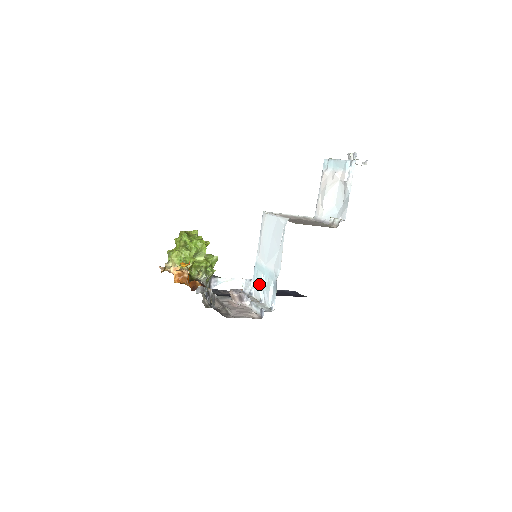
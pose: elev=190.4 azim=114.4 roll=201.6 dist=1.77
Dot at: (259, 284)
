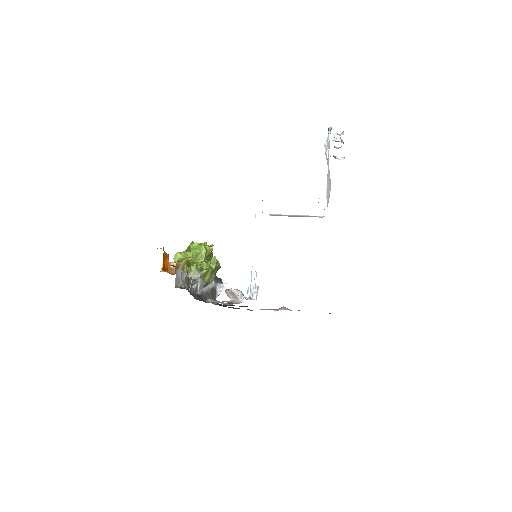
Dot at: occluded
